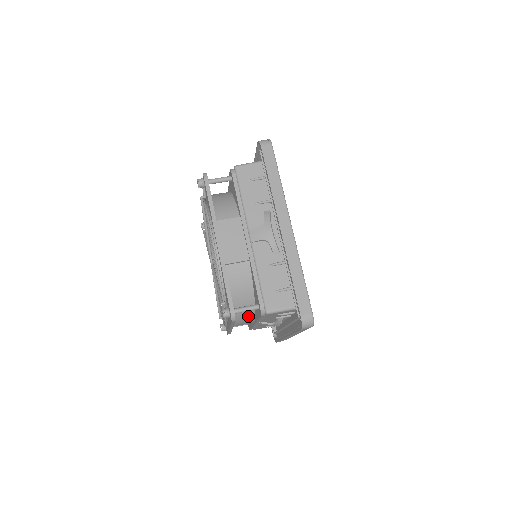
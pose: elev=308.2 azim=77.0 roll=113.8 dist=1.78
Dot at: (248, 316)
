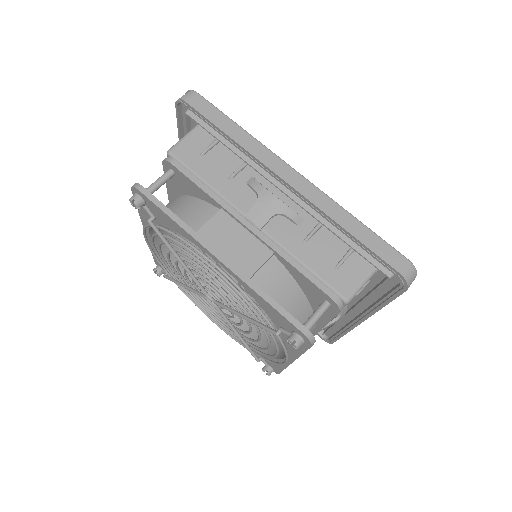
Dot at: occluded
